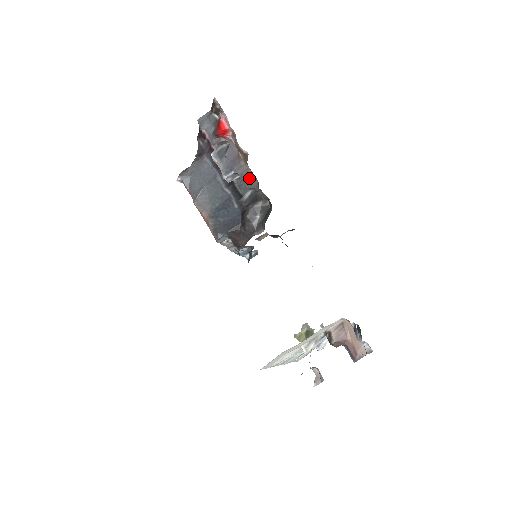
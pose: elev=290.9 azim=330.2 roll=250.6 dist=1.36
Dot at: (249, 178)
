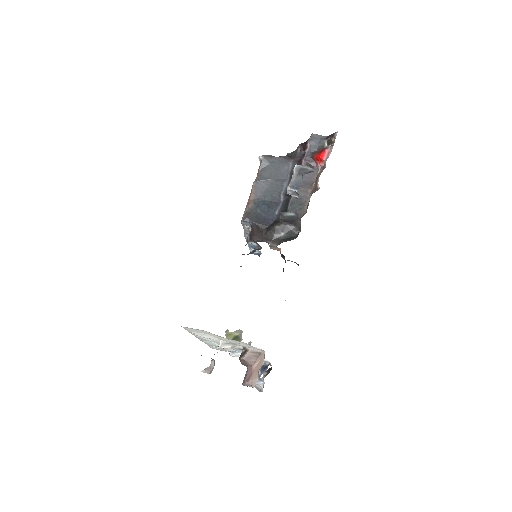
Dot at: (303, 204)
